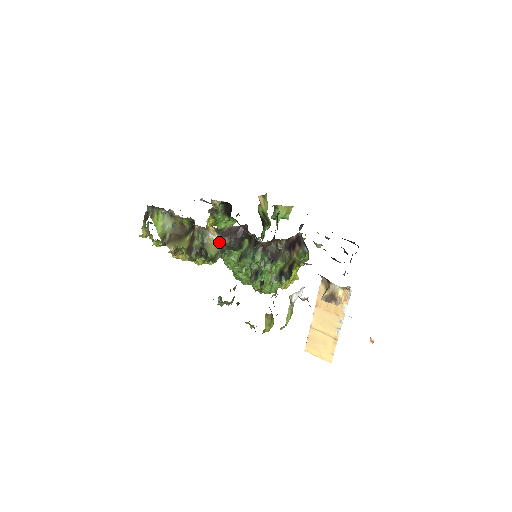
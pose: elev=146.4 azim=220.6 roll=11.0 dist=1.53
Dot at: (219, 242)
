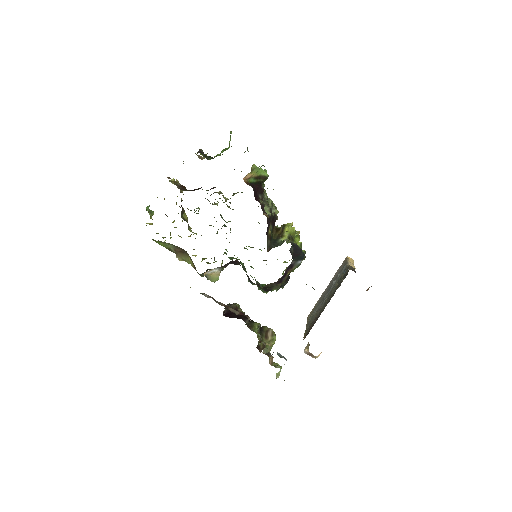
Dot at: (218, 269)
